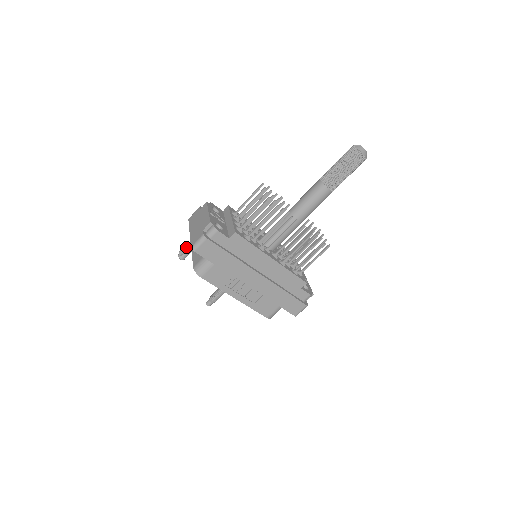
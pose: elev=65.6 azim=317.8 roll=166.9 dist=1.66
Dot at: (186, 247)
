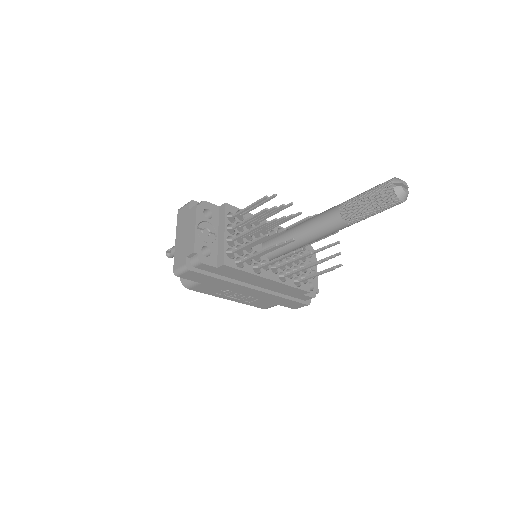
Dot at: (173, 249)
